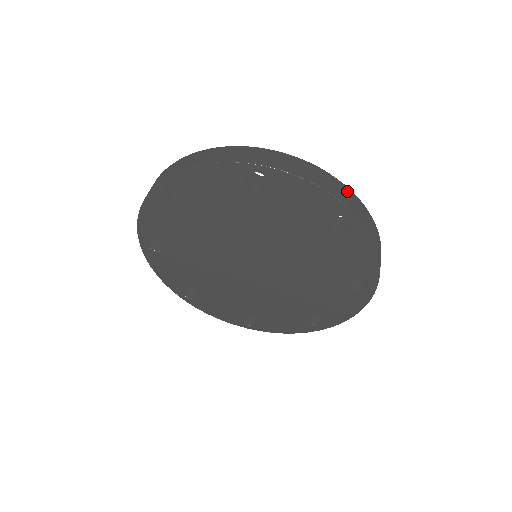
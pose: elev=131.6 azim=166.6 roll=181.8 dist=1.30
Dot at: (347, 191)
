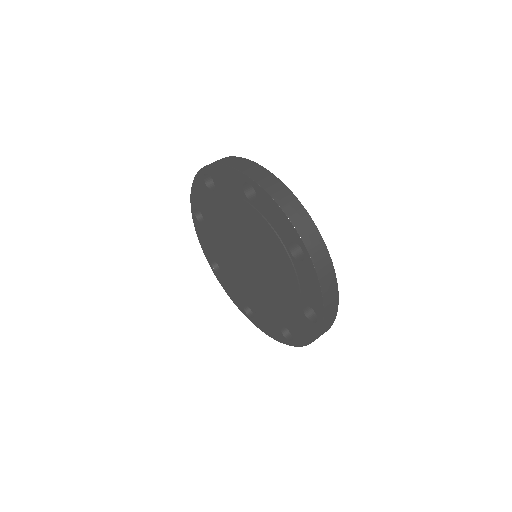
Dot at: (312, 227)
